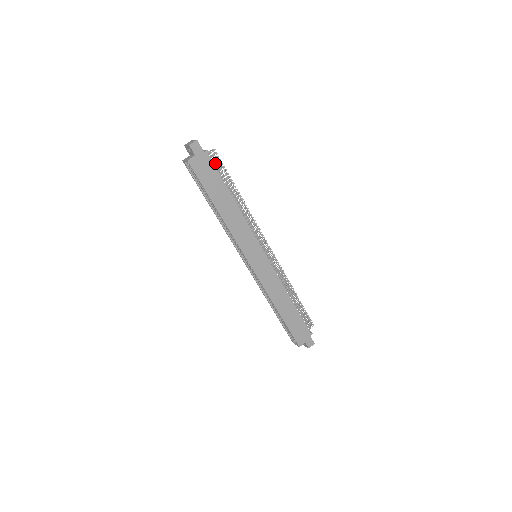
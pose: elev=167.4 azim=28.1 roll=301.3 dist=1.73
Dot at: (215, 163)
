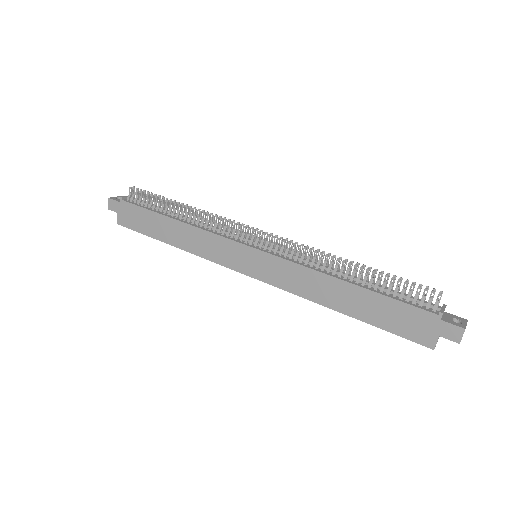
Dot at: (139, 200)
